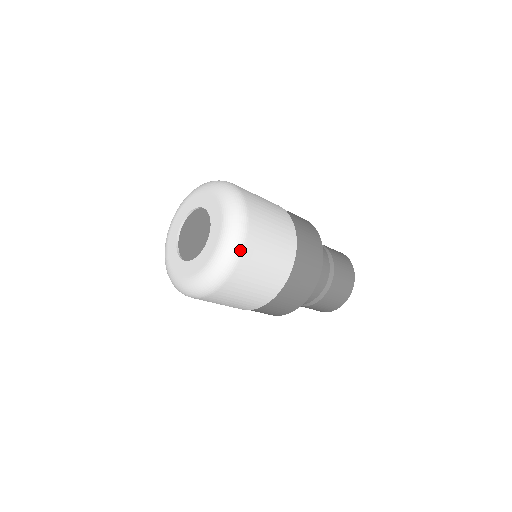
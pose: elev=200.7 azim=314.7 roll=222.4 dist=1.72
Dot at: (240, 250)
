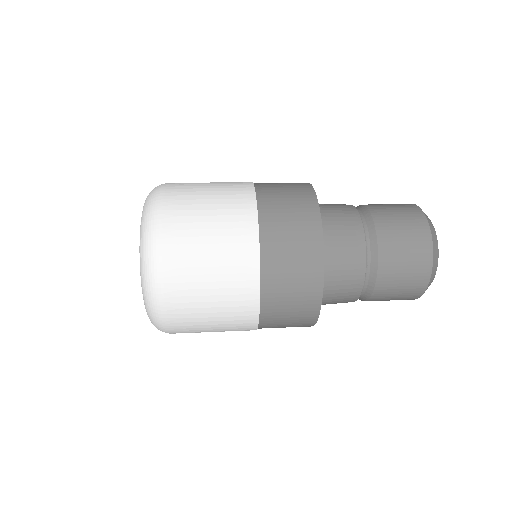
Dot at: (158, 290)
